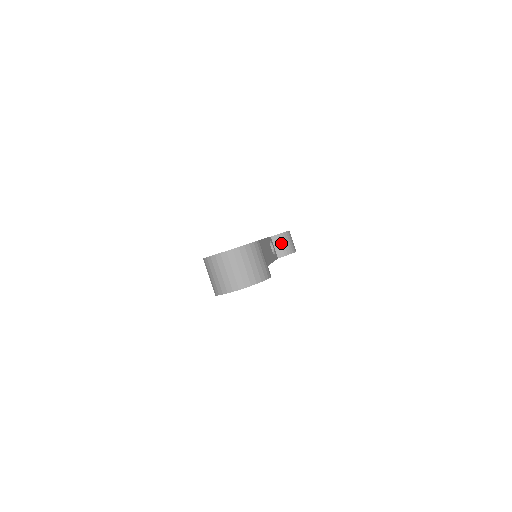
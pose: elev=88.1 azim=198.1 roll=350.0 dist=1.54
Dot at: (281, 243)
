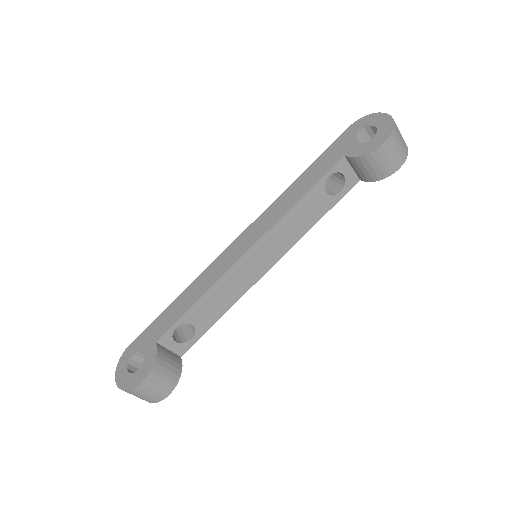
Dot at: (360, 168)
